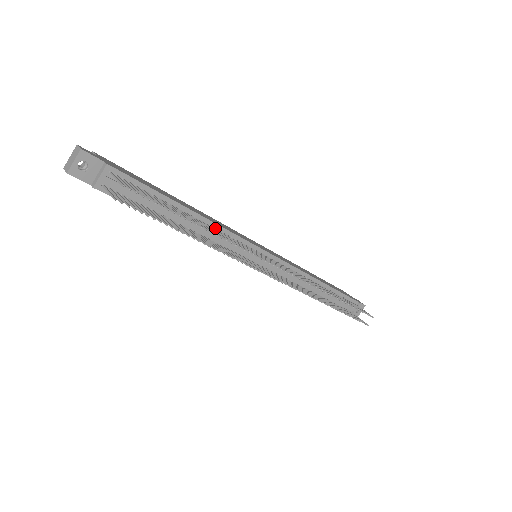
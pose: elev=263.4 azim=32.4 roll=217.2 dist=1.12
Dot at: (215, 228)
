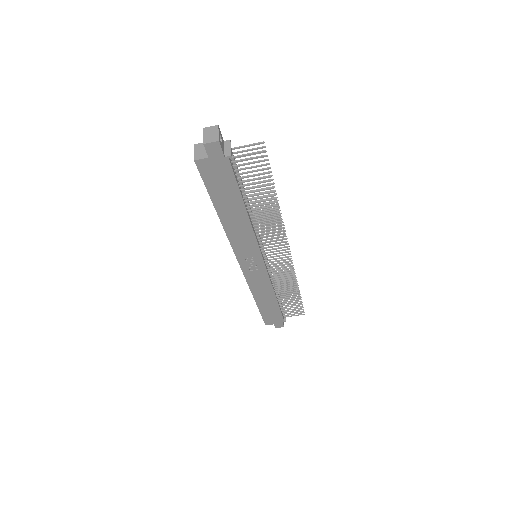
Dot at: occluded
